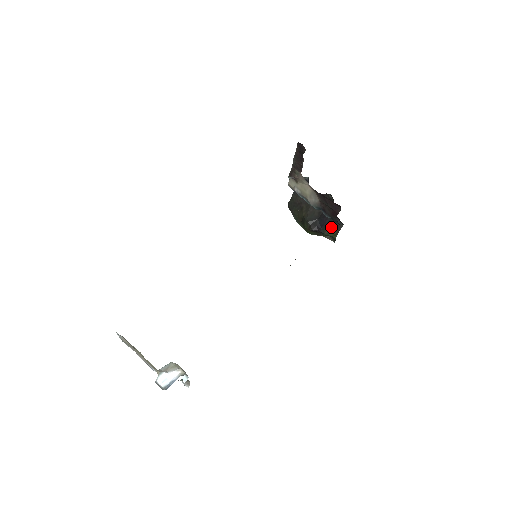
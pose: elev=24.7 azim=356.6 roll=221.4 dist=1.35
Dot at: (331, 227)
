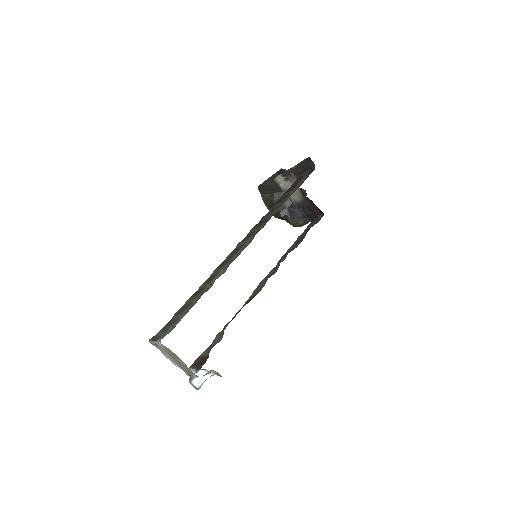
Dot at: (299, 219)
